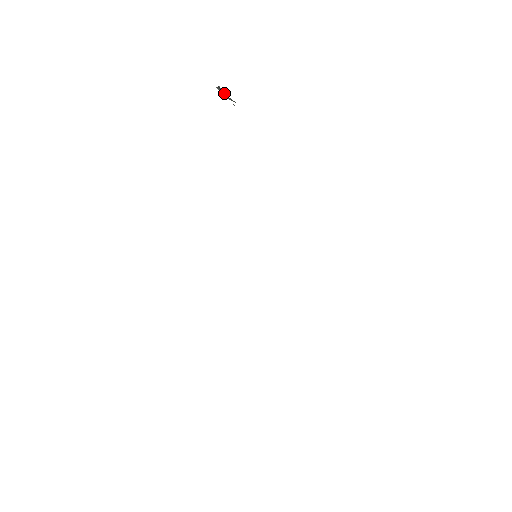
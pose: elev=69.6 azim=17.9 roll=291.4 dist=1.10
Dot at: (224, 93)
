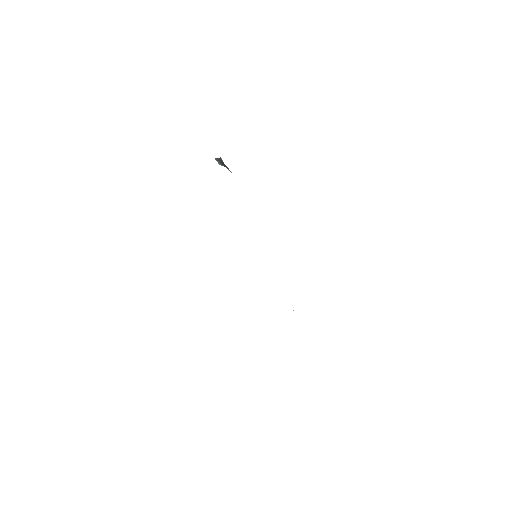
Dot at: occluded
